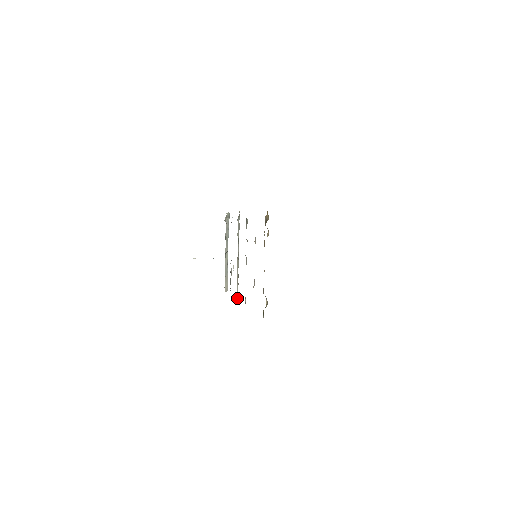
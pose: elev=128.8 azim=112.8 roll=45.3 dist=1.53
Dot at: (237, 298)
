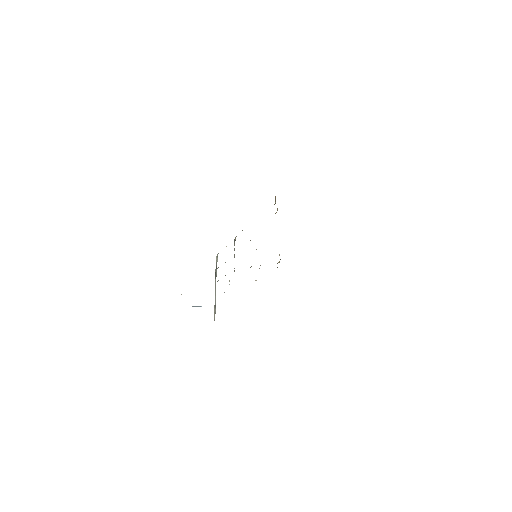
Dot at: occluded
